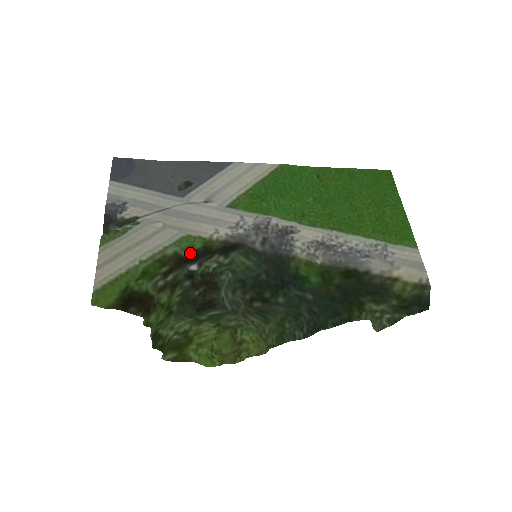
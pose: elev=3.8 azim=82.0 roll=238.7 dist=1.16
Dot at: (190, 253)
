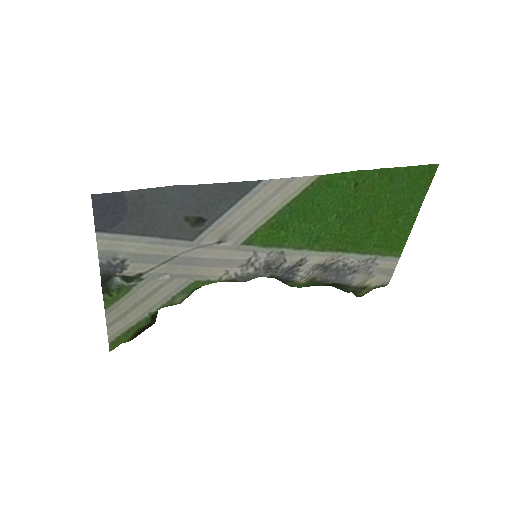
Dot at: (196, 289)
